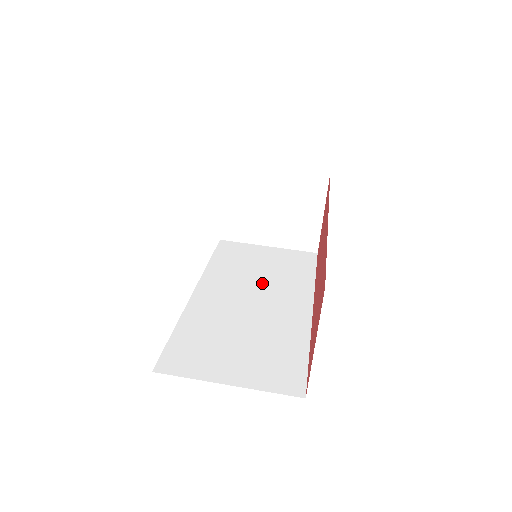
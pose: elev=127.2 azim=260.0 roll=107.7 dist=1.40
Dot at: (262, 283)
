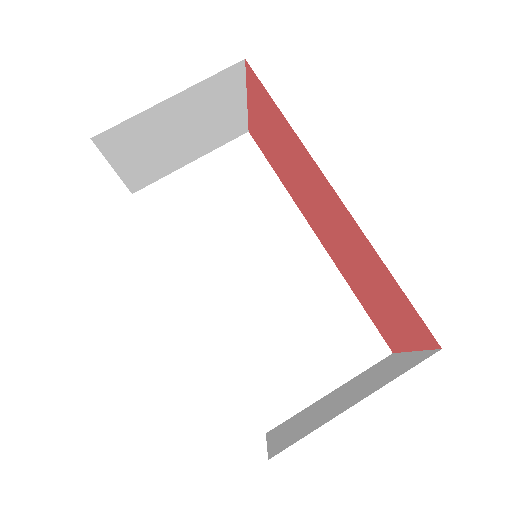
Dot at: (242, 236)
